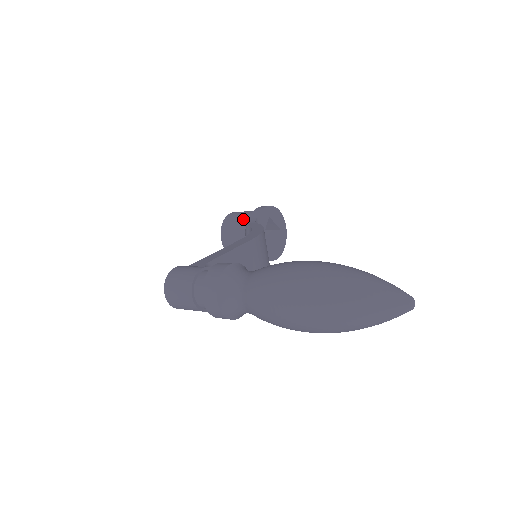
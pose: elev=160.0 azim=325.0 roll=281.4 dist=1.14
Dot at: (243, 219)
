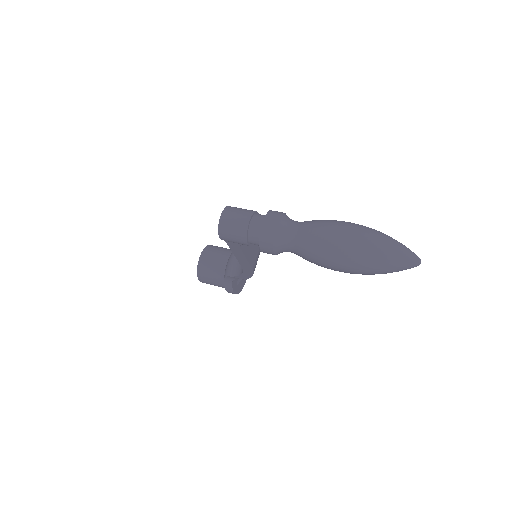
Dot at: (227, 249)
